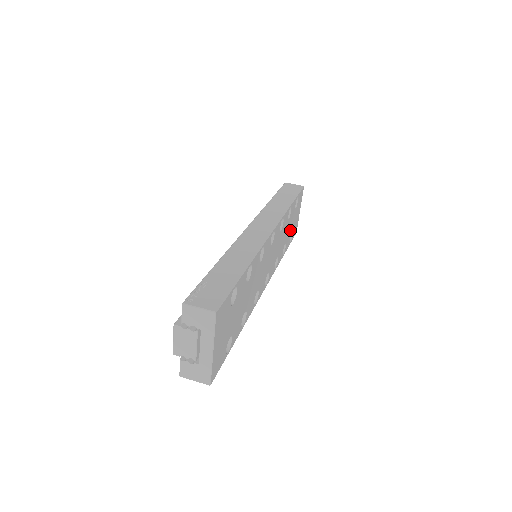
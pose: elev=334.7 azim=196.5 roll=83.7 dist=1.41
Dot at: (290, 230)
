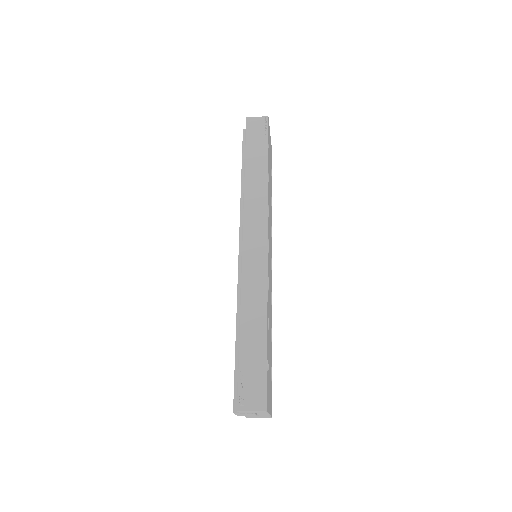
Dot at: occluded
